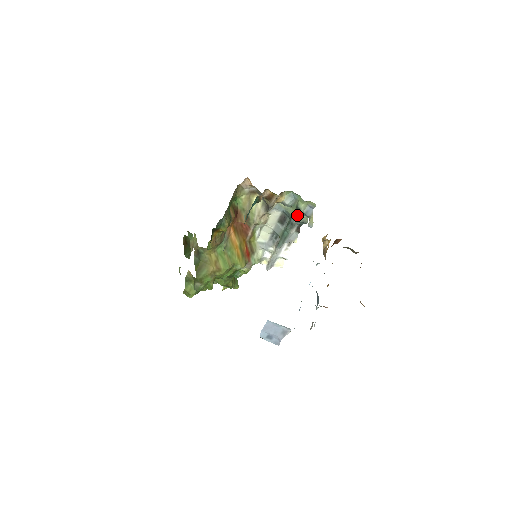
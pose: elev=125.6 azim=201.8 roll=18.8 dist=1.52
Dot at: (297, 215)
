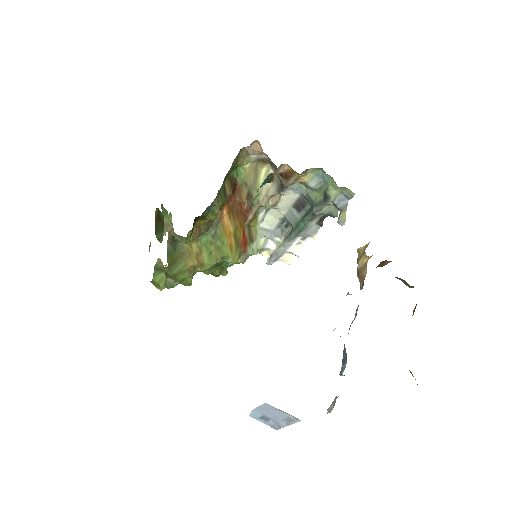
Dot at: (323, 204)
